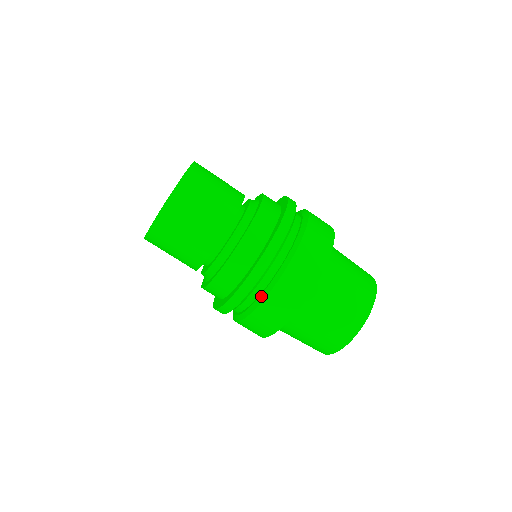
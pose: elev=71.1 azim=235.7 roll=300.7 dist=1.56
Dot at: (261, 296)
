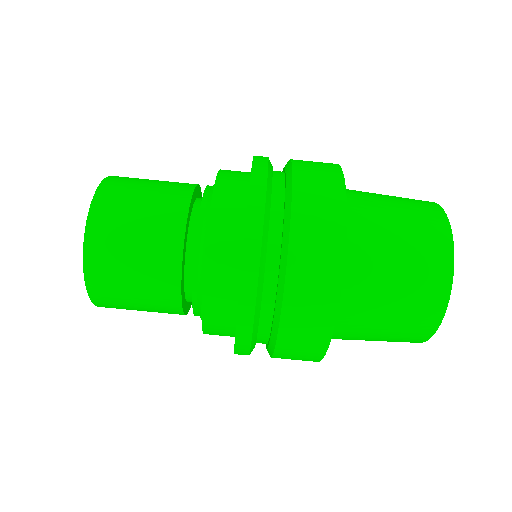
Dot at: (286, 198)
